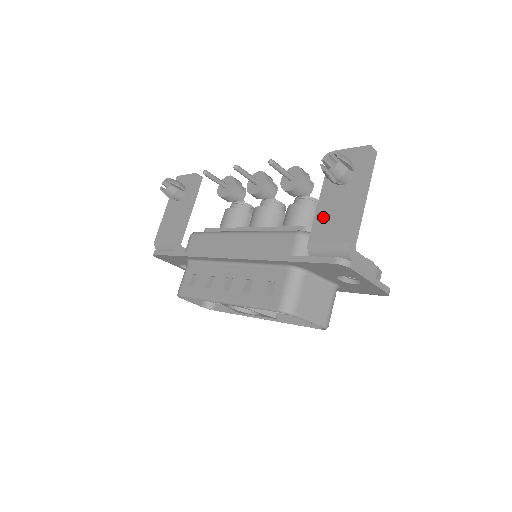
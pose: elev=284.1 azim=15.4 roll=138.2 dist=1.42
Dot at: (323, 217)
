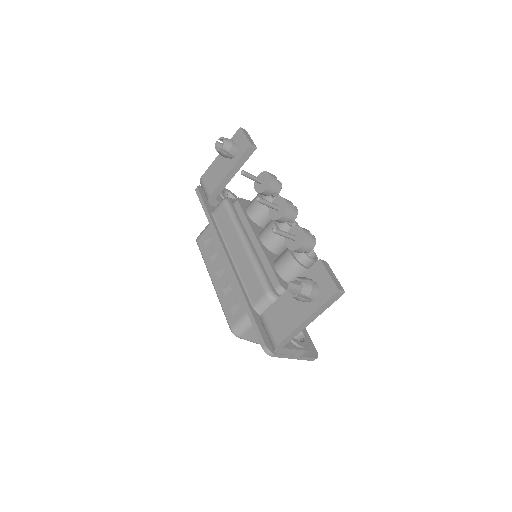
Dot at: (280, 307)
